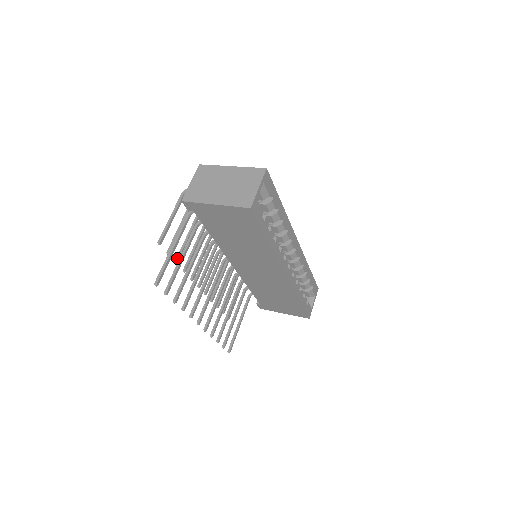
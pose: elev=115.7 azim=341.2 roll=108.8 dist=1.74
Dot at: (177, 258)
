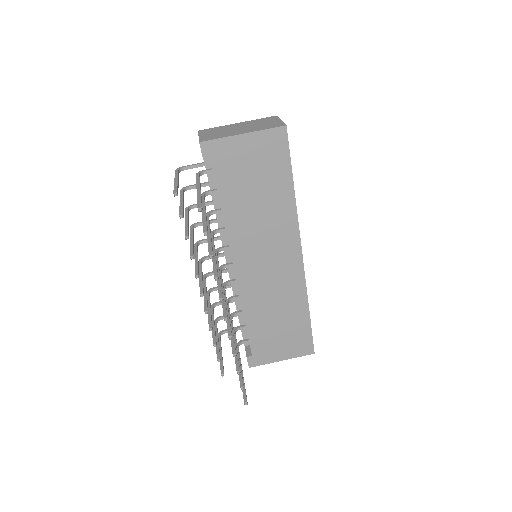
Dot at: (186, 234)
